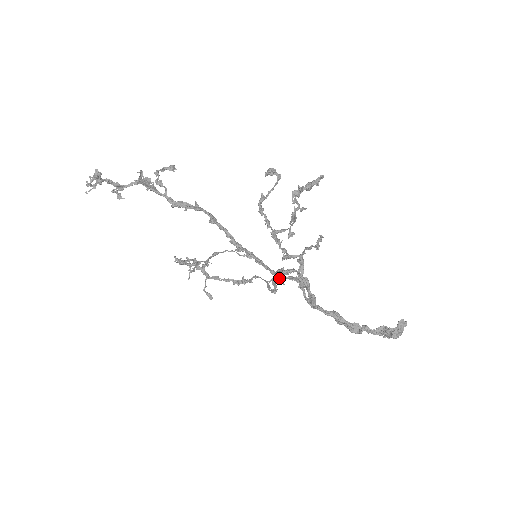
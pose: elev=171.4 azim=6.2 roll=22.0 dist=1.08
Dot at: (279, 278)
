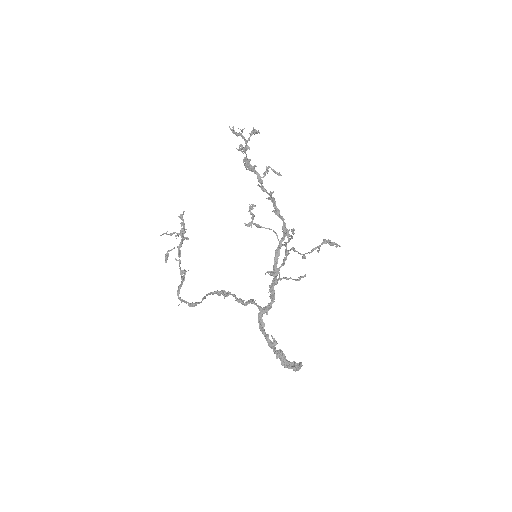
Dot at: (276, 272)
